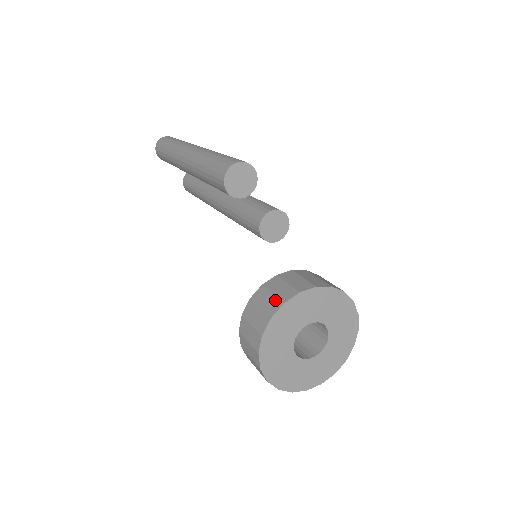
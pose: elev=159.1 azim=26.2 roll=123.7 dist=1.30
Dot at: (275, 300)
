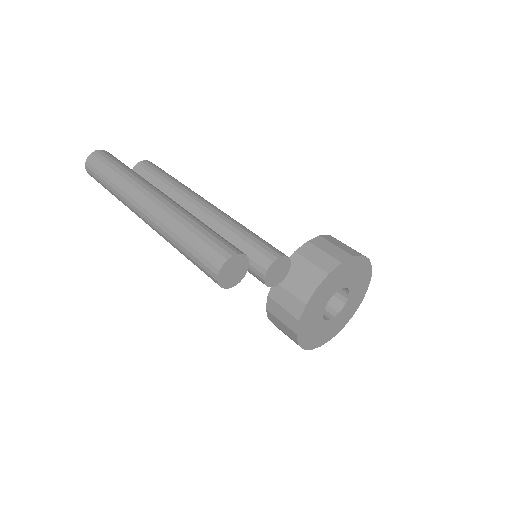
Dot at: (295, 301)
